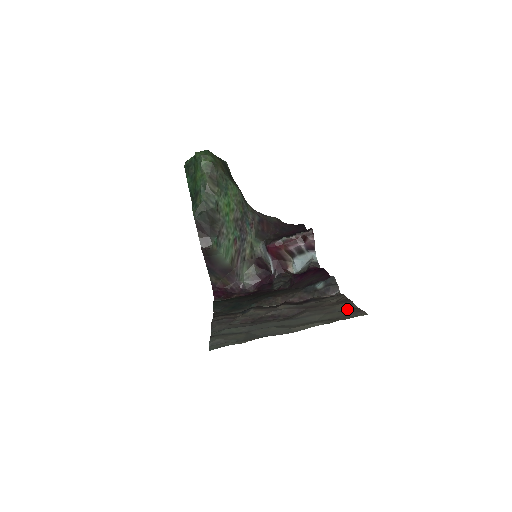
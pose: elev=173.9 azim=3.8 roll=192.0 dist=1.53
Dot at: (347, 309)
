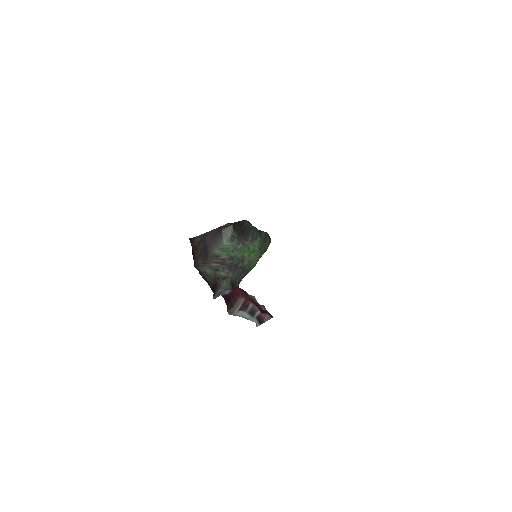
Dot at: occluded
